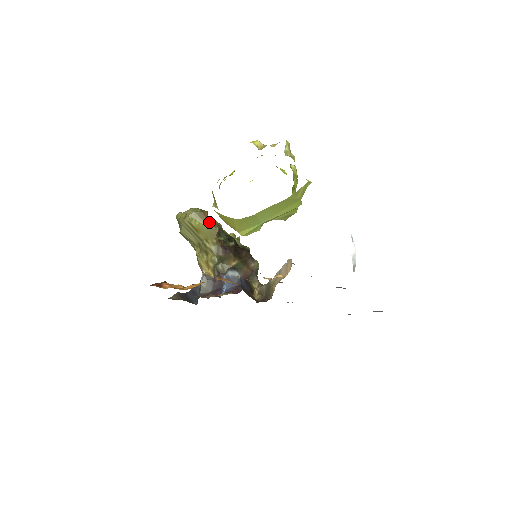
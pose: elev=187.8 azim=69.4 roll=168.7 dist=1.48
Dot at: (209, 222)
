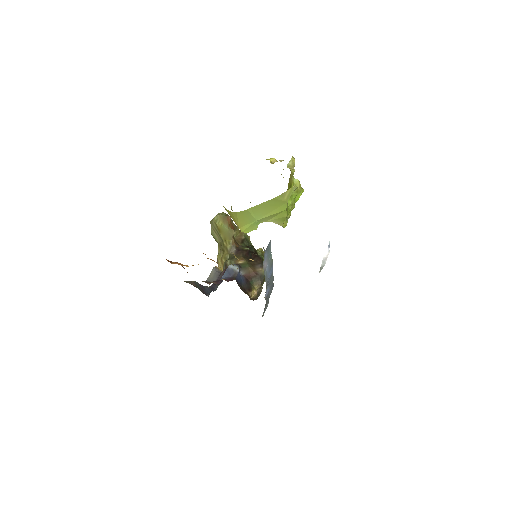
Dot at: (230, 225)
